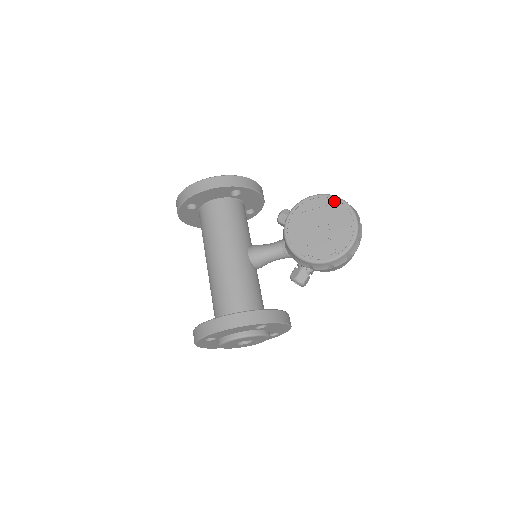
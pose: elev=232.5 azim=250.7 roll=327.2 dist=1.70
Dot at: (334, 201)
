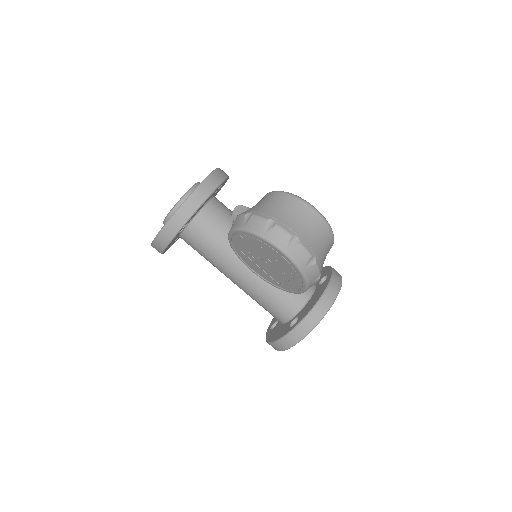
Dot at: (251, 237)
